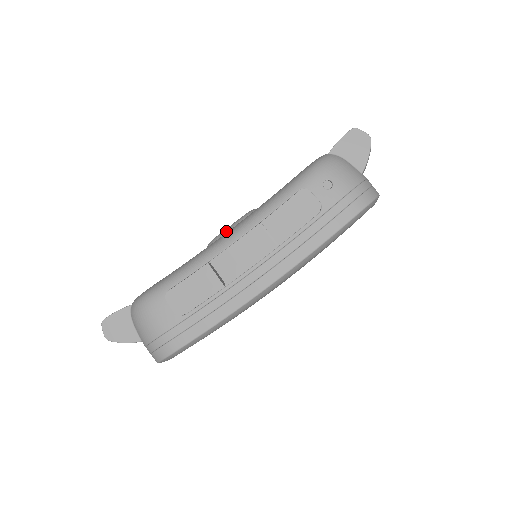
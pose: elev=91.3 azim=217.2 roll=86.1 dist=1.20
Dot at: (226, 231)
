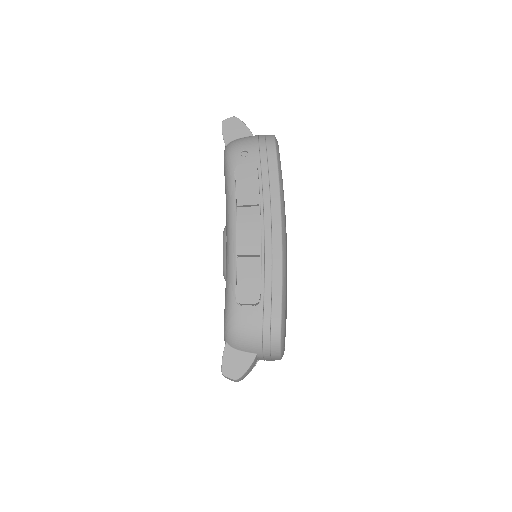
Dot at: (224, 255)
